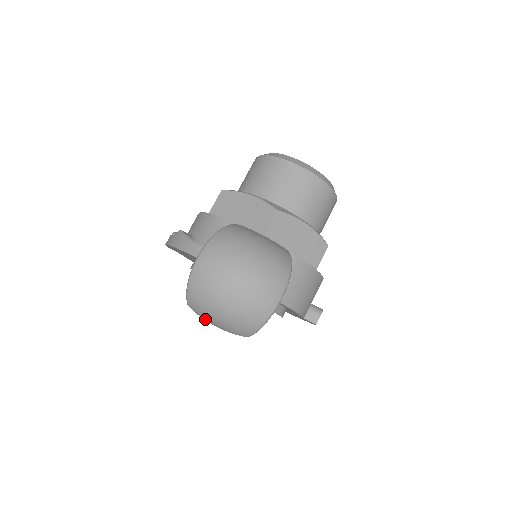
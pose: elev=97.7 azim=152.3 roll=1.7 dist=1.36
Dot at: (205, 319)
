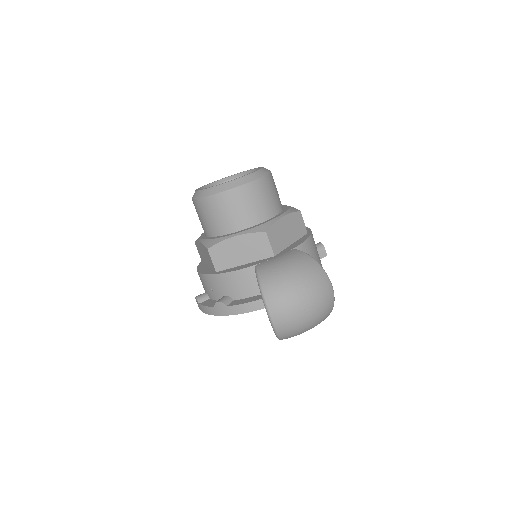
Dot at: occluded
